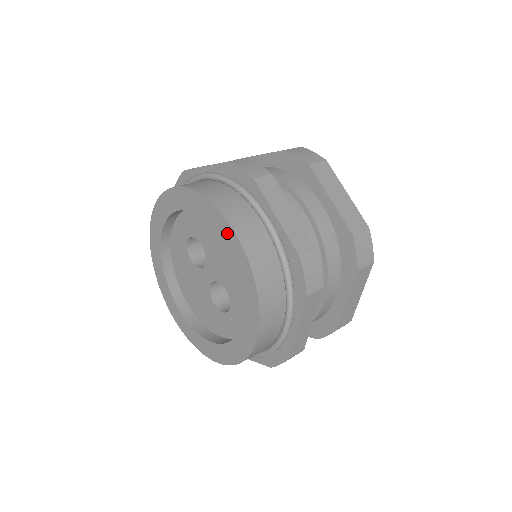
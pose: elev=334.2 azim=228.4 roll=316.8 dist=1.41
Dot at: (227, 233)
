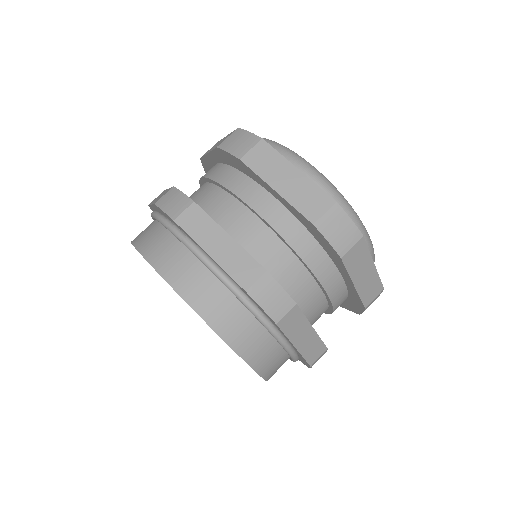
Dot at: occluded
